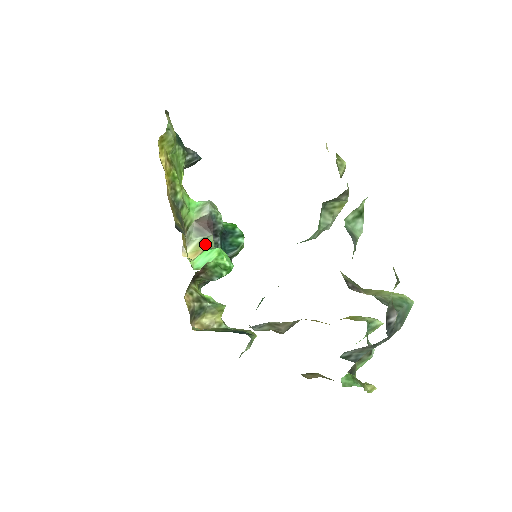
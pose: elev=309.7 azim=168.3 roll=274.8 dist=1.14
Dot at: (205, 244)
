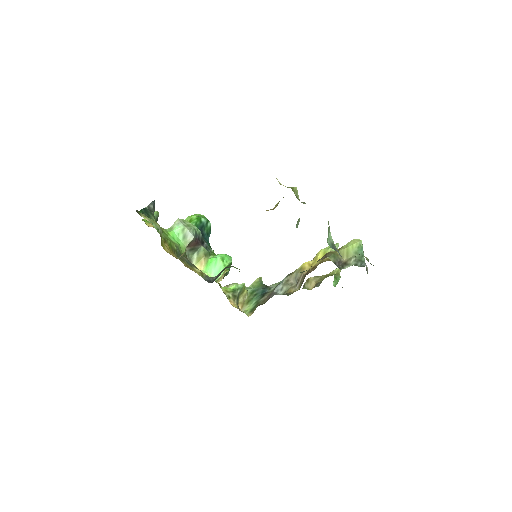
Dot at: (202, 254)
